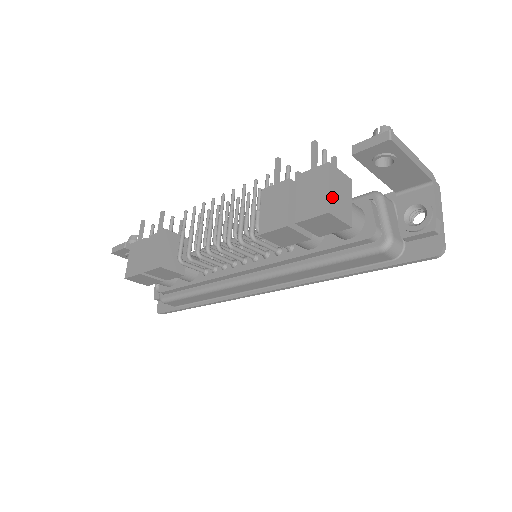
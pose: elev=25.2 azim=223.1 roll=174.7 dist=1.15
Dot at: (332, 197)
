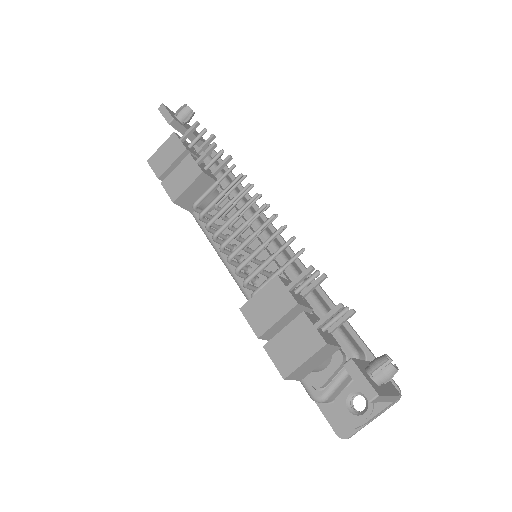
Dot at: (300, 368)
